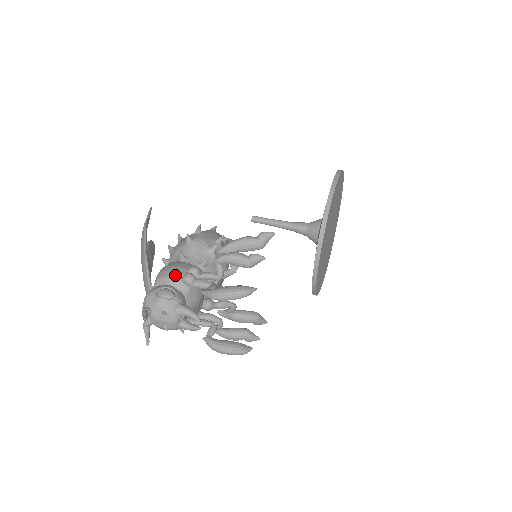
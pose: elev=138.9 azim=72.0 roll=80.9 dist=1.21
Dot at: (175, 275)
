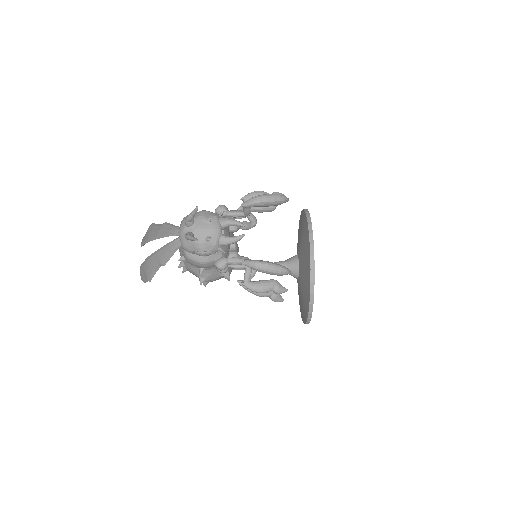
Dot at: occluded
